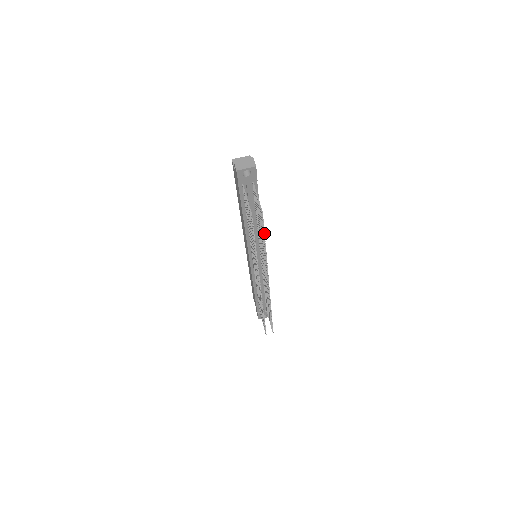
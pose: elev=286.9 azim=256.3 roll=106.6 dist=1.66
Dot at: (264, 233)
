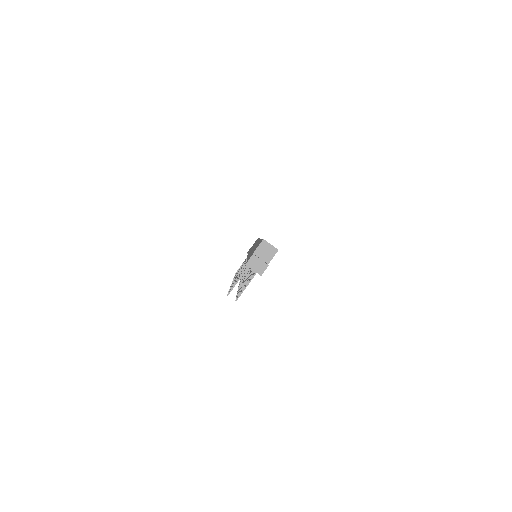
Dot at: occluded
